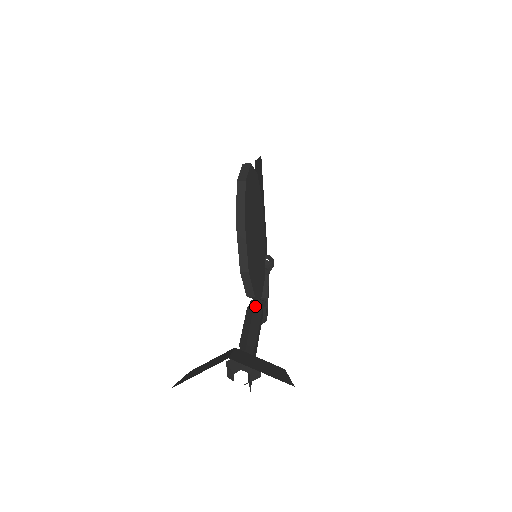
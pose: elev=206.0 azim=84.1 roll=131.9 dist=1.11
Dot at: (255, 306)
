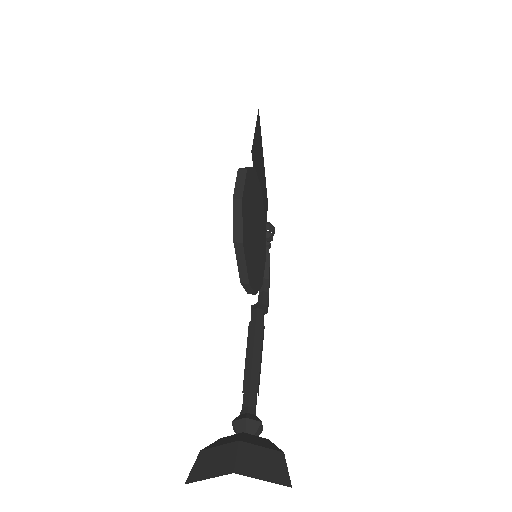
Dot at: (256, 325)
